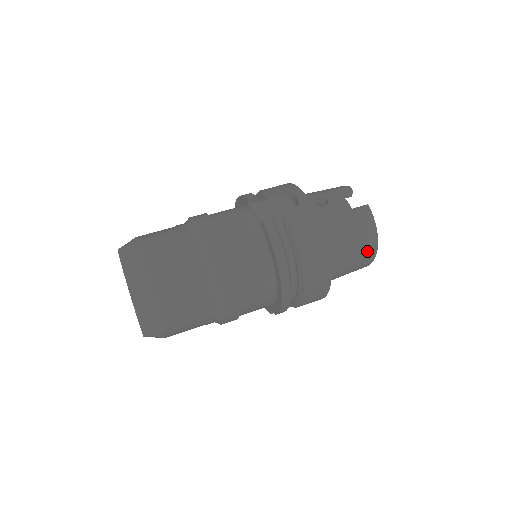
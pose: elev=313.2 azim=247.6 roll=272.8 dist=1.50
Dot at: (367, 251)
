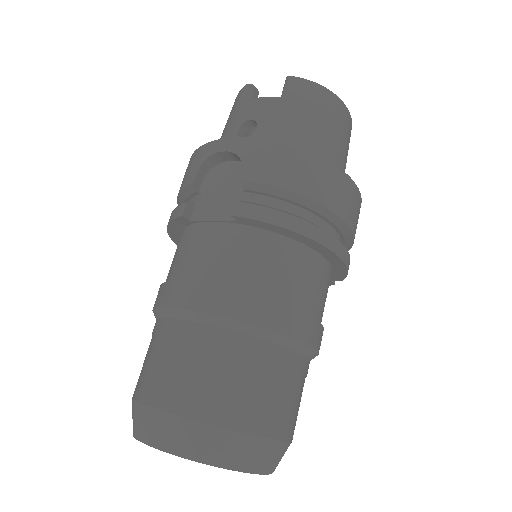
Dot at: (342, 118)
